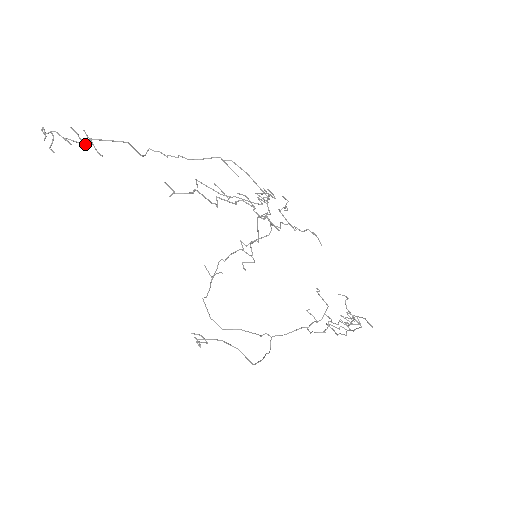
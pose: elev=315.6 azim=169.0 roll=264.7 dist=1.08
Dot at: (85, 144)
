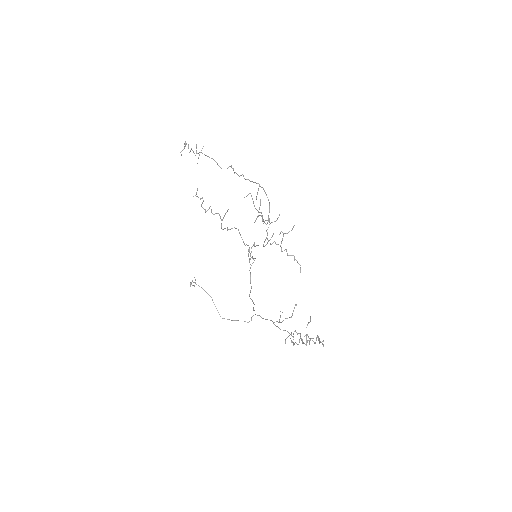
Dot at: (195, 155)
